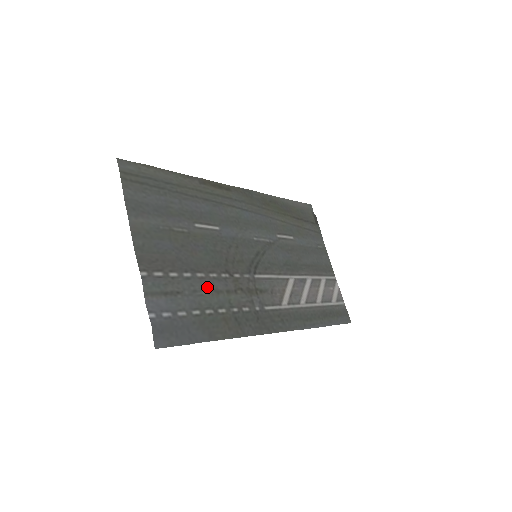
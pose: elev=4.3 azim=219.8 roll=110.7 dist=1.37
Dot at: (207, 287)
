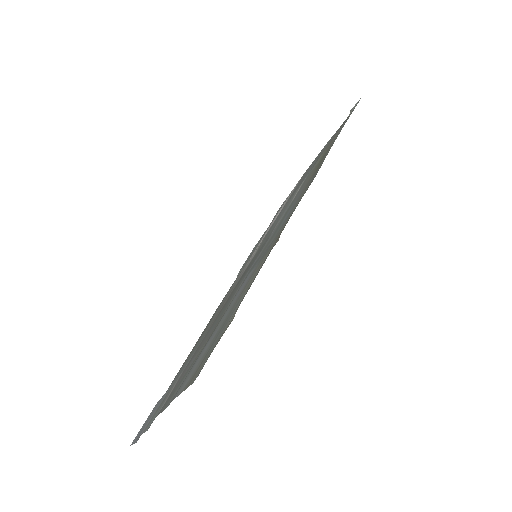
Dot at: (195, 350)
